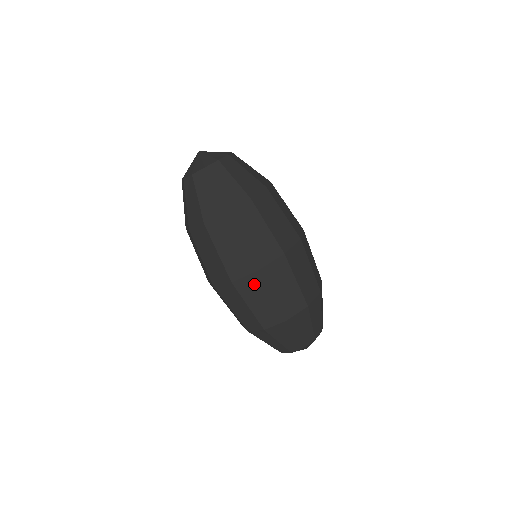
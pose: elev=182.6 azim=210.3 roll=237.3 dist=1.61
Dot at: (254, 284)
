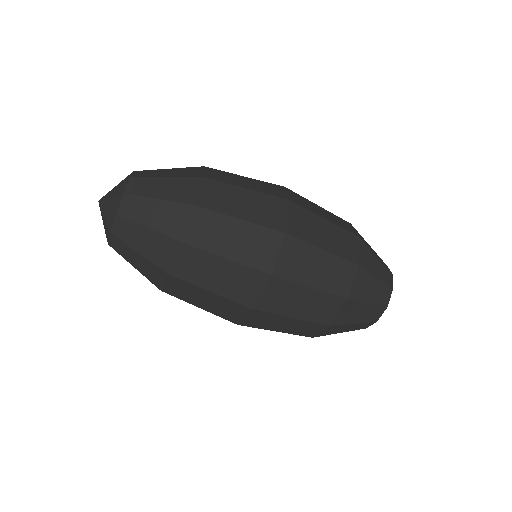
Dot at: occluded
